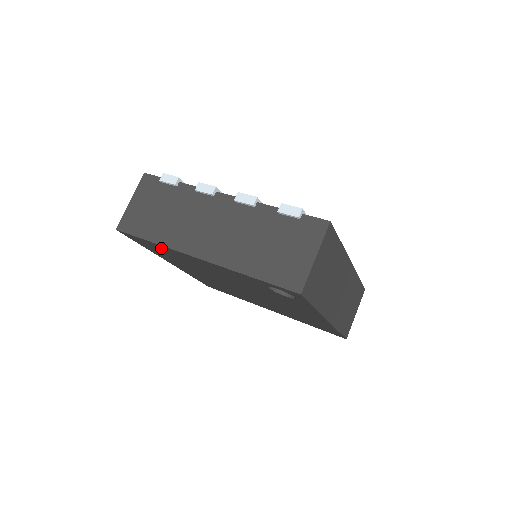
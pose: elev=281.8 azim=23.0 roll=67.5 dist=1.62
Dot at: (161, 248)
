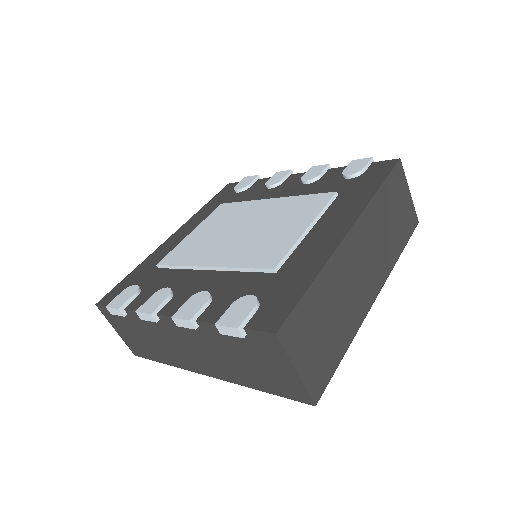
Dot at: occluded
